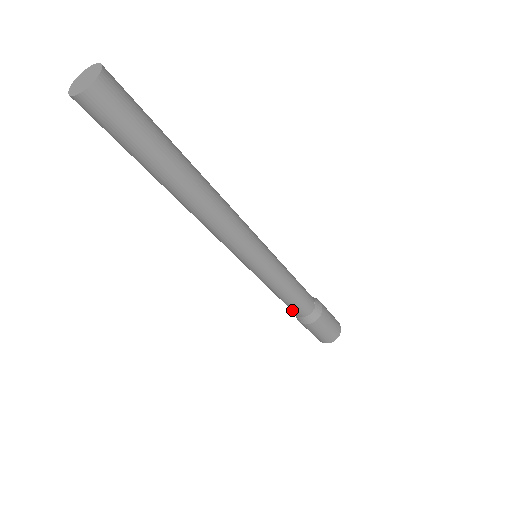
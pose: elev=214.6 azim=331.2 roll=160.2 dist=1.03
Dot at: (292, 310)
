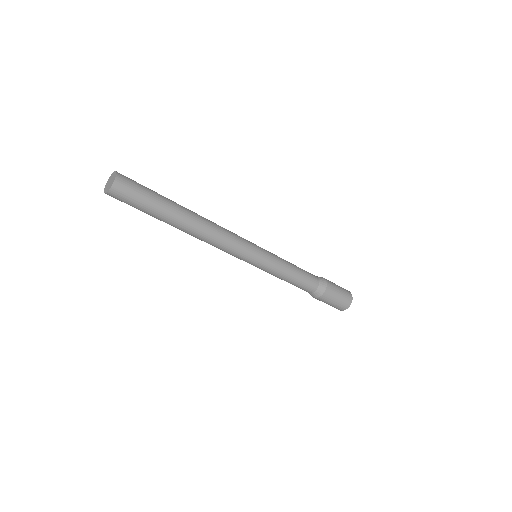
Dot at: (302, 289)
